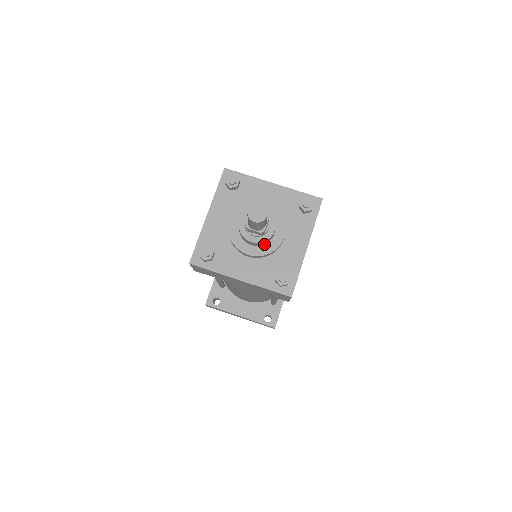
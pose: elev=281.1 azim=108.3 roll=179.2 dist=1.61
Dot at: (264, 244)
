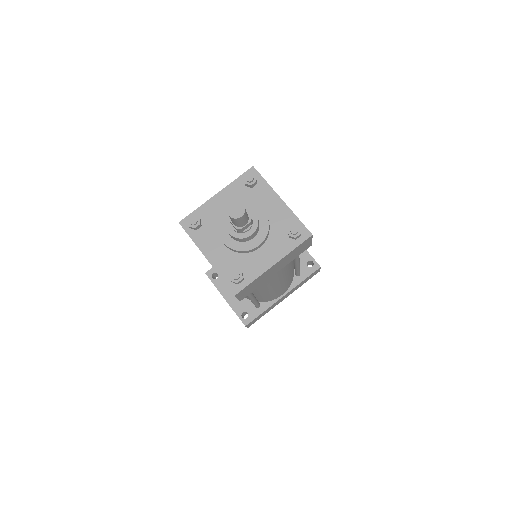
Dot at: (240, 241)
